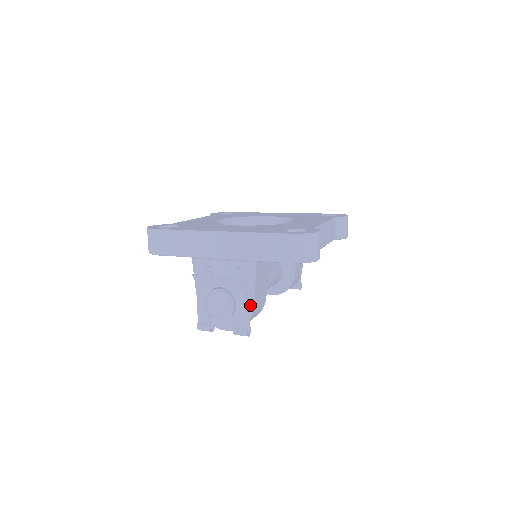
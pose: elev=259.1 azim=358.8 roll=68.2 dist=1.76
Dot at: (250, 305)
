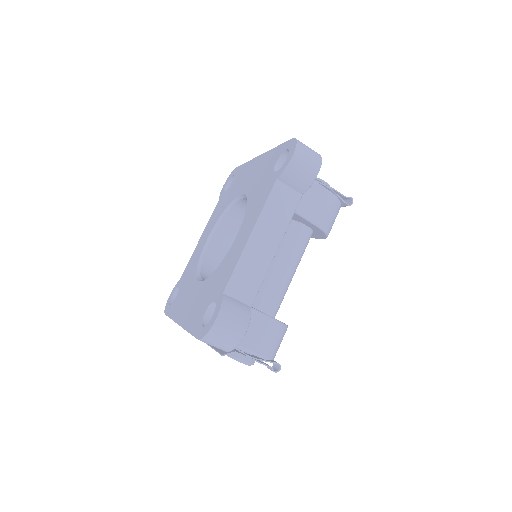
Dot at: occluded
